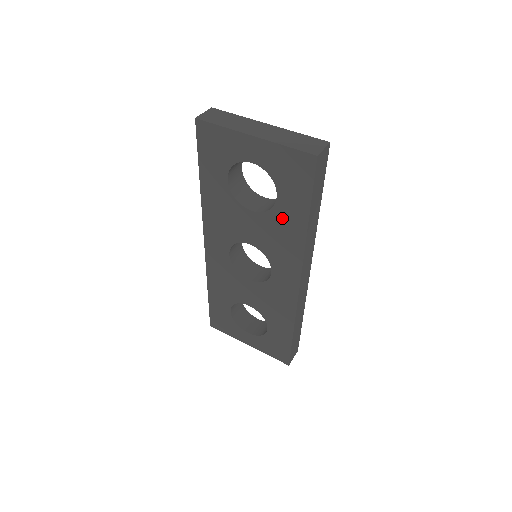
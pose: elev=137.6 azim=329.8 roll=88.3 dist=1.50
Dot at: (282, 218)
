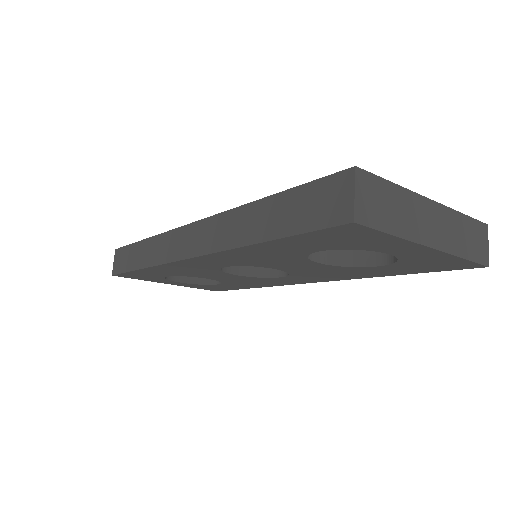
Dot at: (360, 271)
